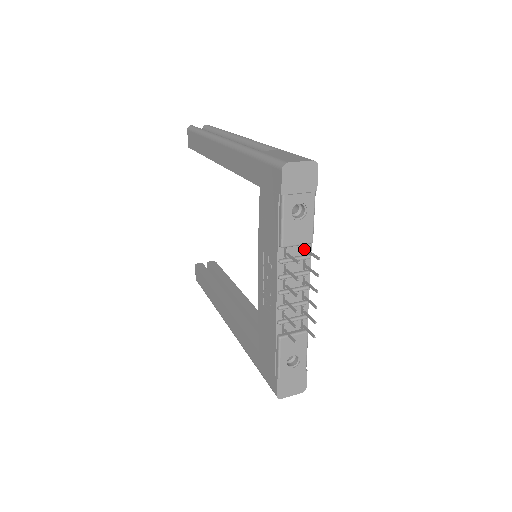
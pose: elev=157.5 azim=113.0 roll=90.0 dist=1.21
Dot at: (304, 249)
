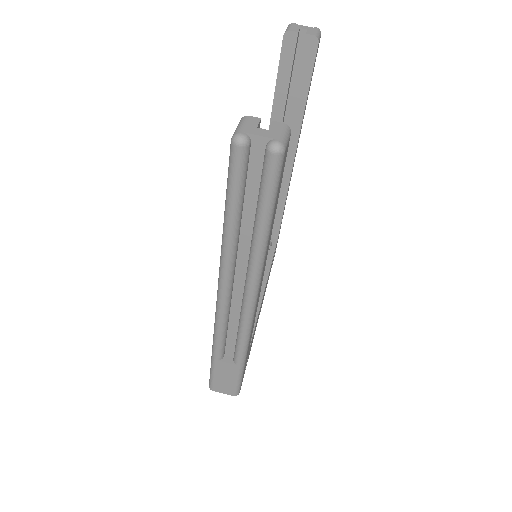
Dot at: occluded
